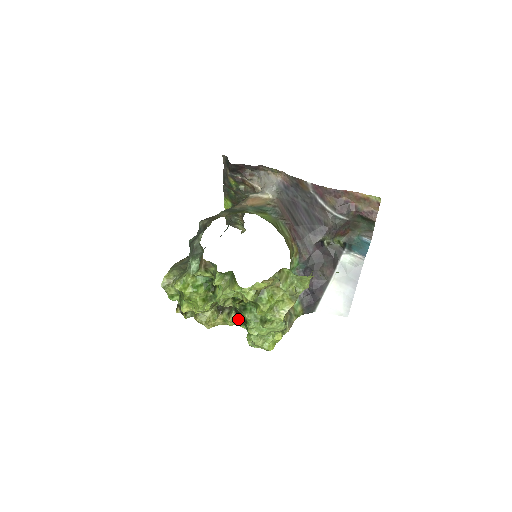
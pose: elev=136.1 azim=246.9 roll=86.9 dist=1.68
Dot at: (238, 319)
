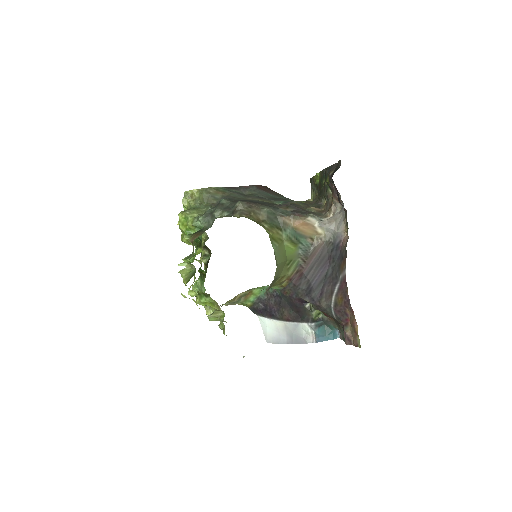
Dot at: (205, 266)
